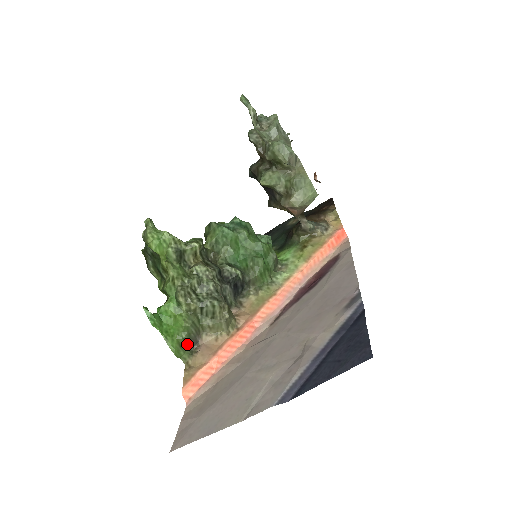
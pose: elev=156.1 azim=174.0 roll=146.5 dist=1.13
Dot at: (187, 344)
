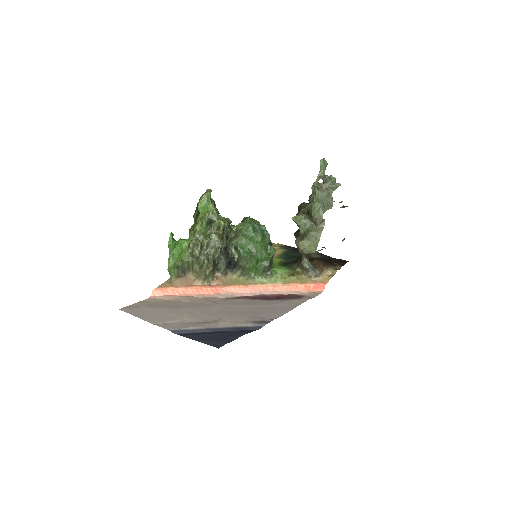
Dot at: (179, 269)
